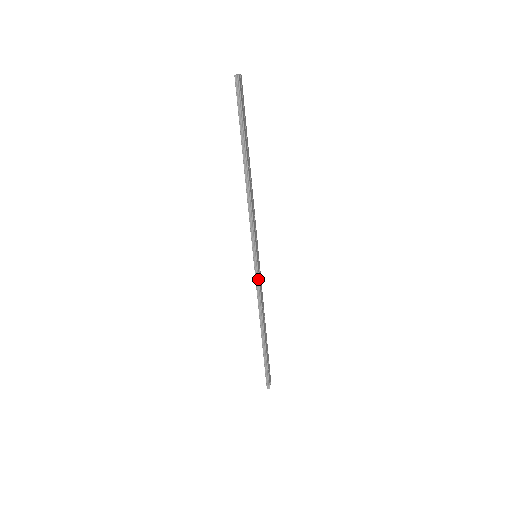
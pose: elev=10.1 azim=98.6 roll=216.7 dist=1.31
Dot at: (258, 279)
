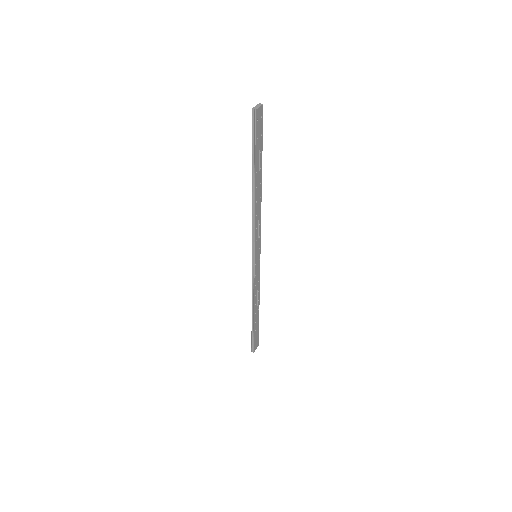
Dot at: (254, 275)
